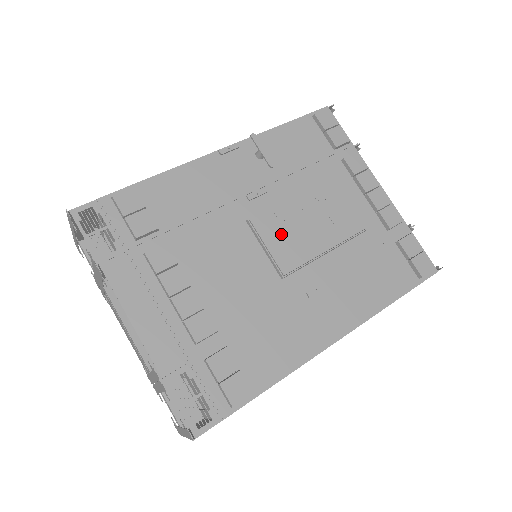
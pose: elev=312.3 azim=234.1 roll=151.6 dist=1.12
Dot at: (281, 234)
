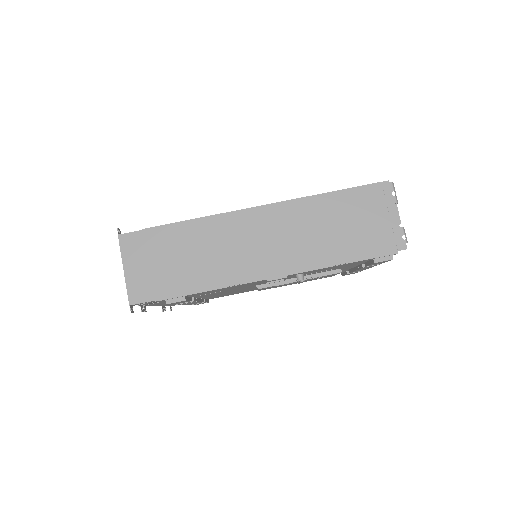
Dot at: occluded
